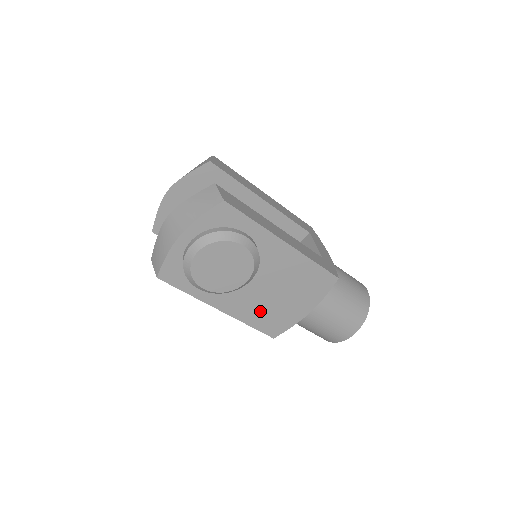
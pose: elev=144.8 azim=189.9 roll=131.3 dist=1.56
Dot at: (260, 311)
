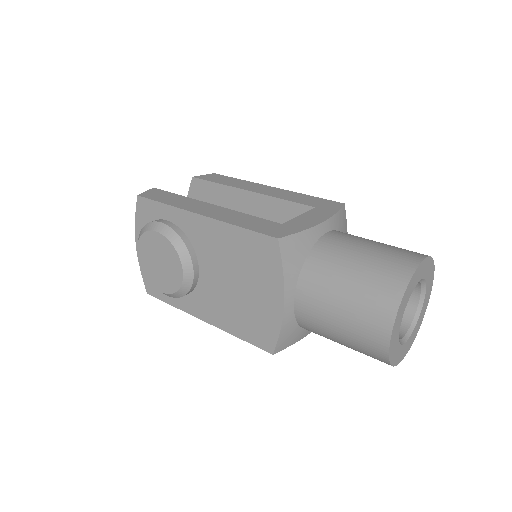
Dot at: (235, 314)
